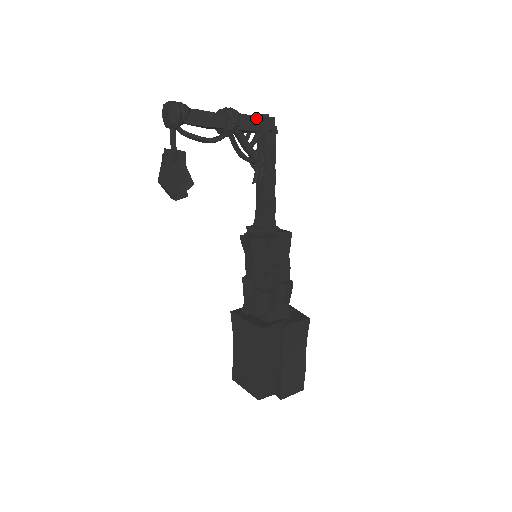
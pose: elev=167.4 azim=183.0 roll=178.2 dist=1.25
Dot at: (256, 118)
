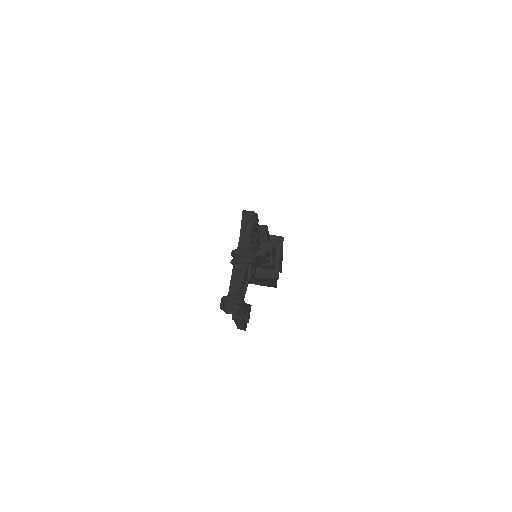
Dot at: (252, 232)
